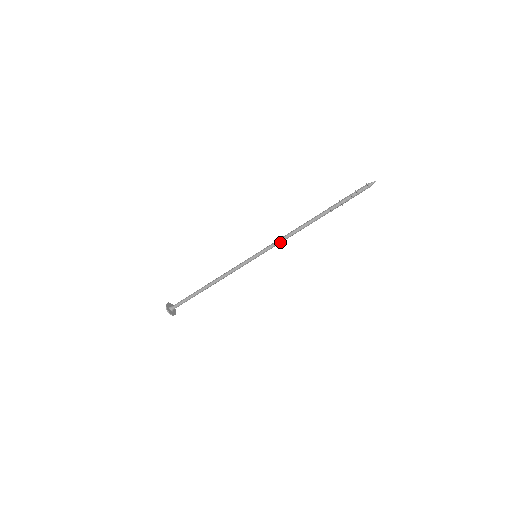
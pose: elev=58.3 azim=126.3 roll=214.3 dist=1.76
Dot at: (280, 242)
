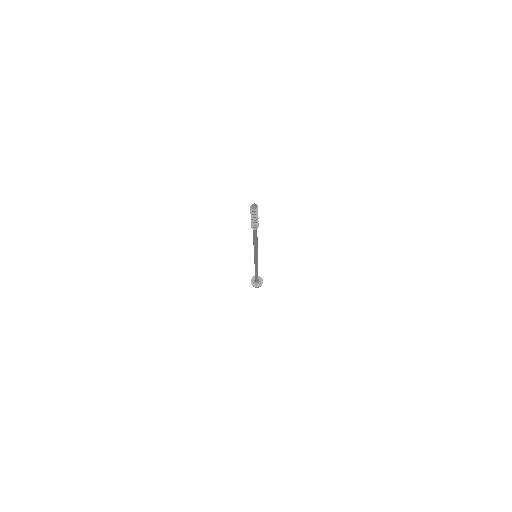
Dot at: (257, 248)
